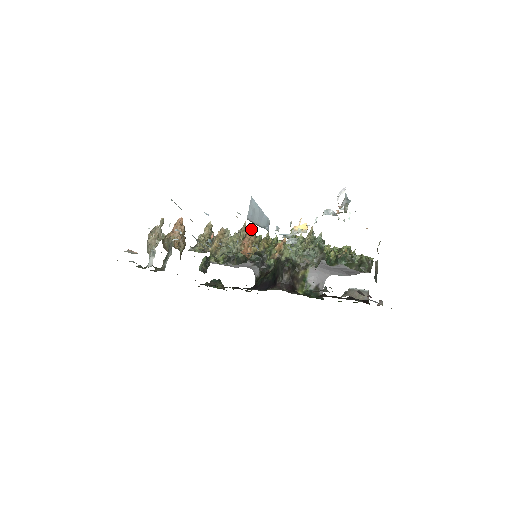
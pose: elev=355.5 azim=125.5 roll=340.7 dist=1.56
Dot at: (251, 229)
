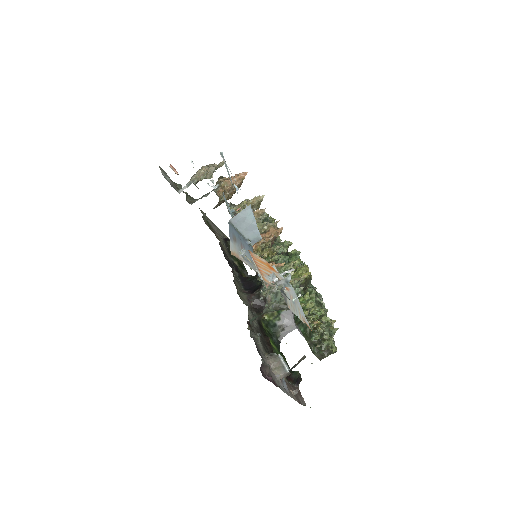
Dot at: (274, 230)
